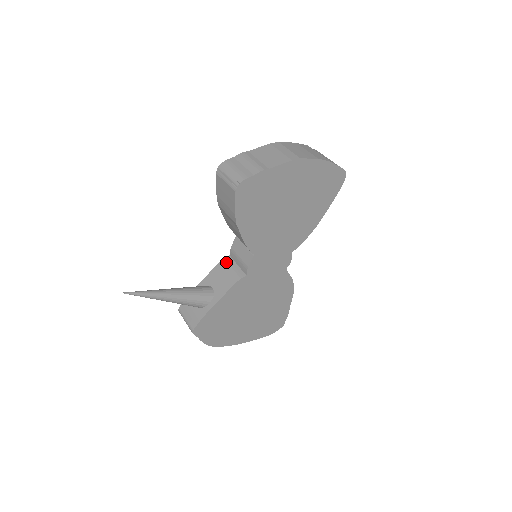
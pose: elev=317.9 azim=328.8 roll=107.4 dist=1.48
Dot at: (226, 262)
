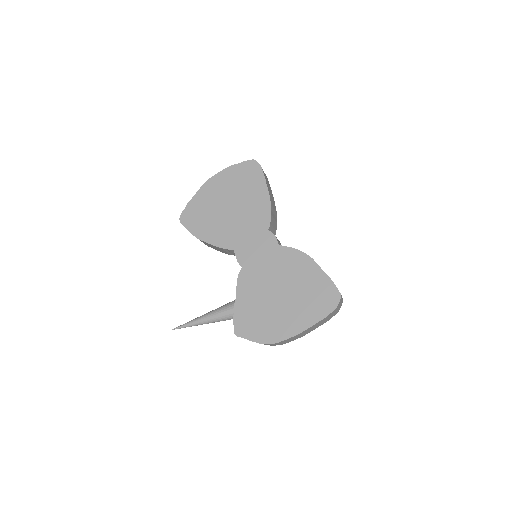
Dot at: occluded
